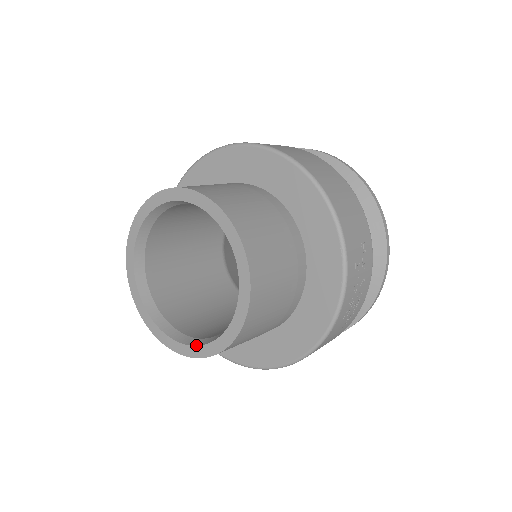
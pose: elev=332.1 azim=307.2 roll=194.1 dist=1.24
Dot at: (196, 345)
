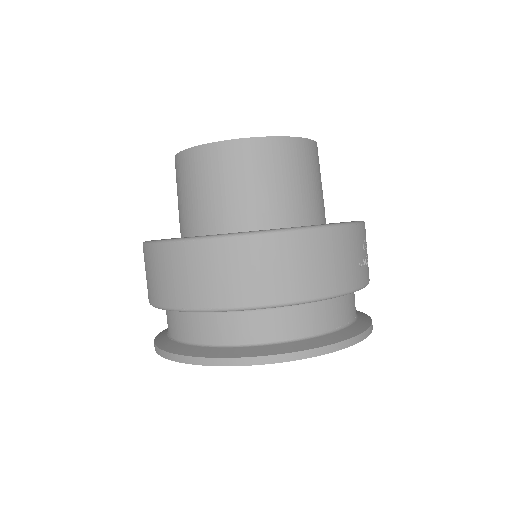
Dot at: occluded
